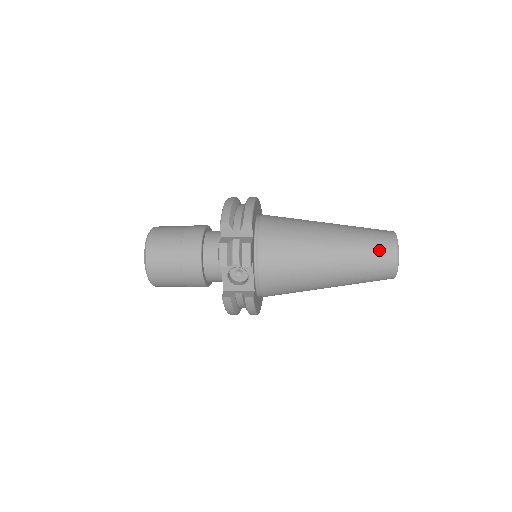
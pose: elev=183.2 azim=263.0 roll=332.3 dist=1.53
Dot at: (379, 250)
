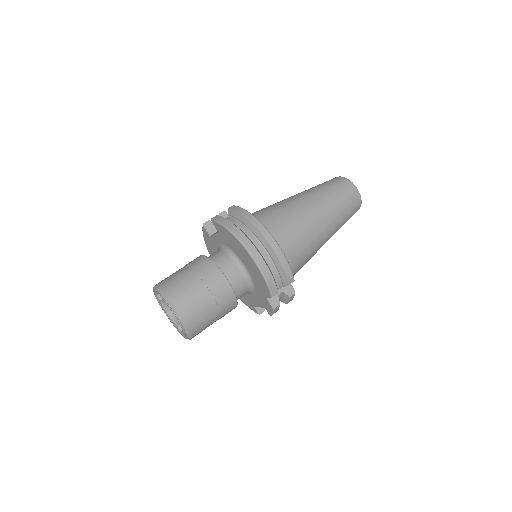
Dot at: (352, 215)
